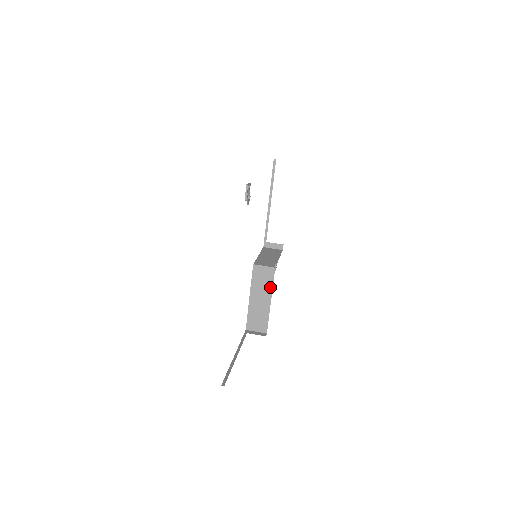
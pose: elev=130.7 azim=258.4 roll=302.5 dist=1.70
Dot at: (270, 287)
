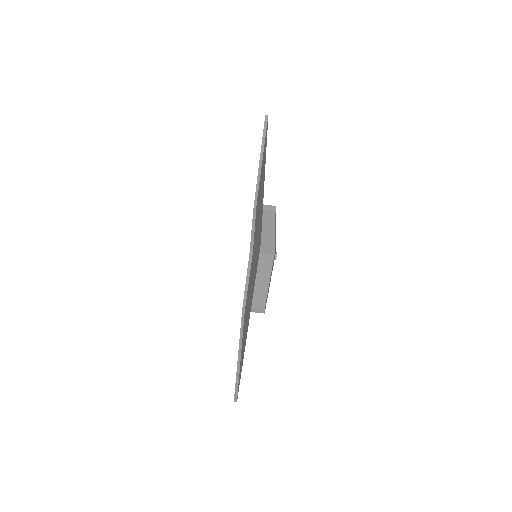
Dot at: (268, 271)
